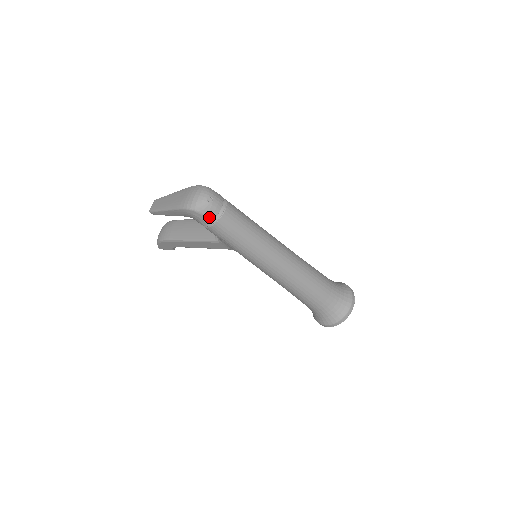
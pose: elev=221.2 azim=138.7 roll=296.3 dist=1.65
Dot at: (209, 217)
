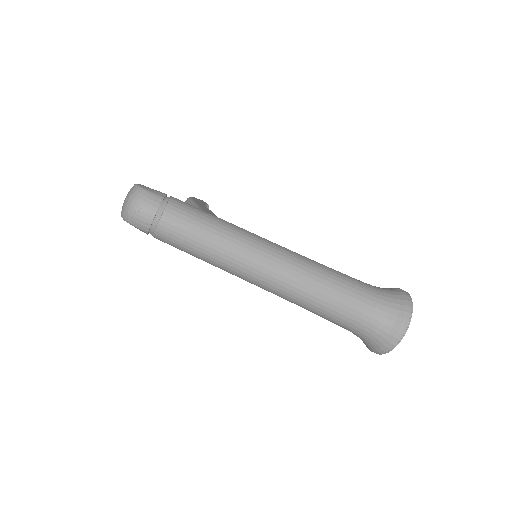
Dot at: (142, 228)
